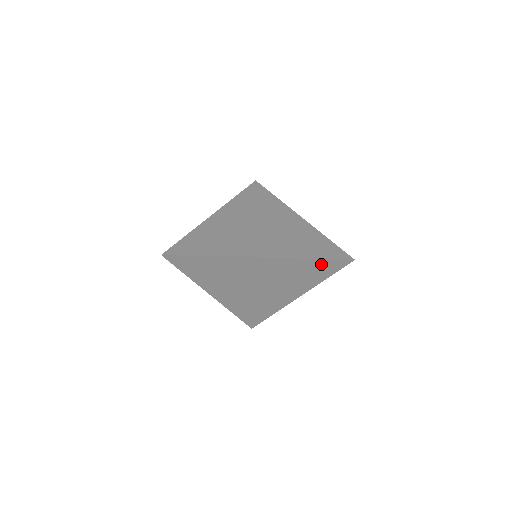
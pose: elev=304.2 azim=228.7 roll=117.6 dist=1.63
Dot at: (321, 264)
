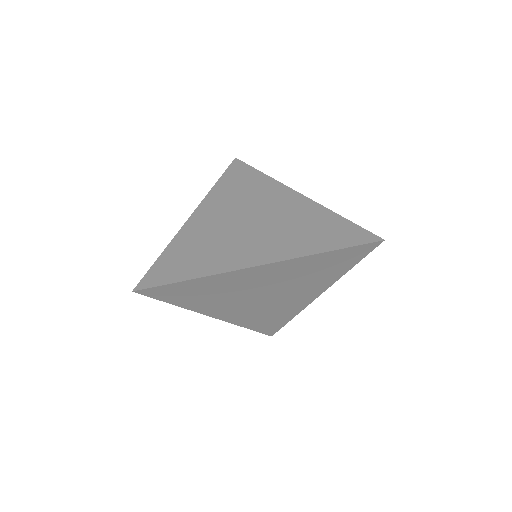
Dot at: (341, 254)
